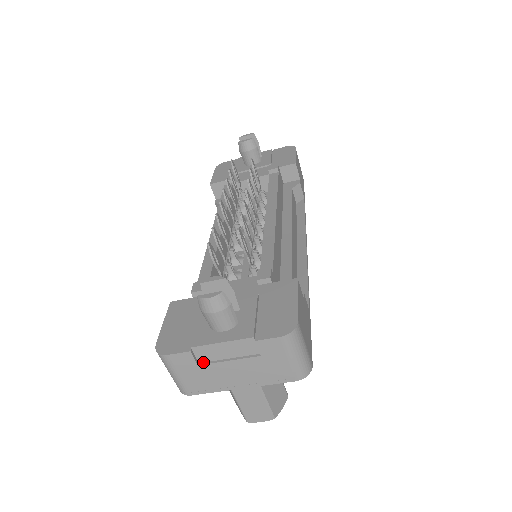
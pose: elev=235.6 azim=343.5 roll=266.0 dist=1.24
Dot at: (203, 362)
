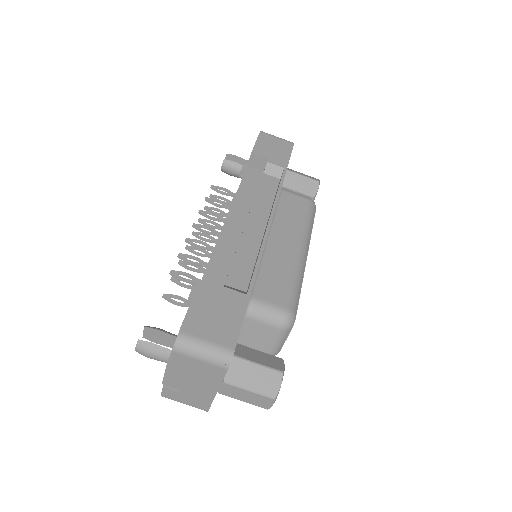
Dot at: (180, 388)
